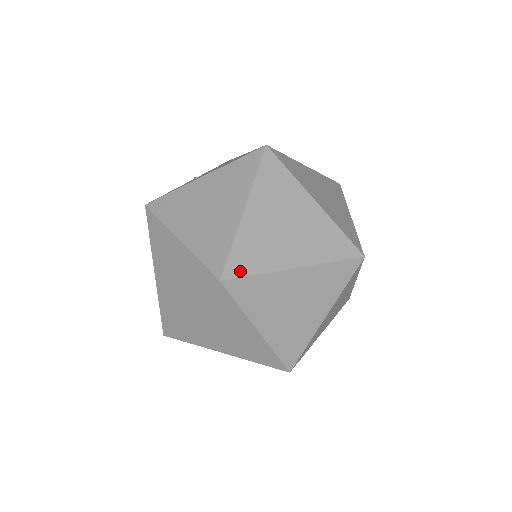
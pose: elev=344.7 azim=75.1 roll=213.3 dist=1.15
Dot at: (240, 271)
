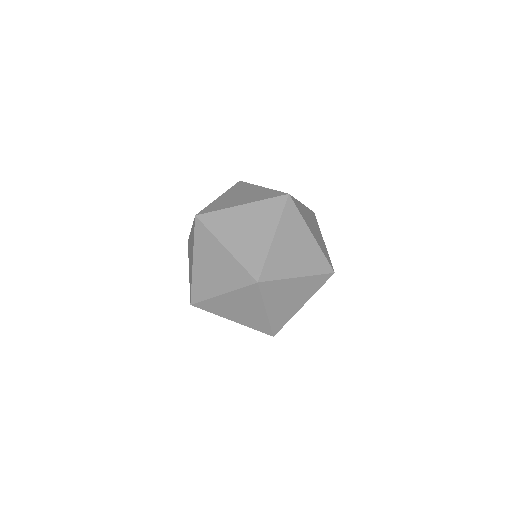
Dot at: (197, 299)
